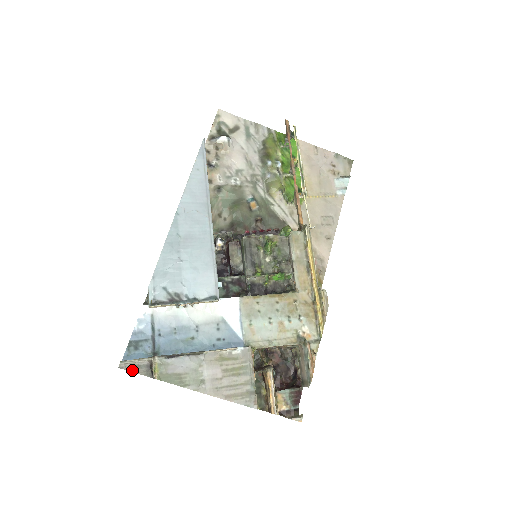
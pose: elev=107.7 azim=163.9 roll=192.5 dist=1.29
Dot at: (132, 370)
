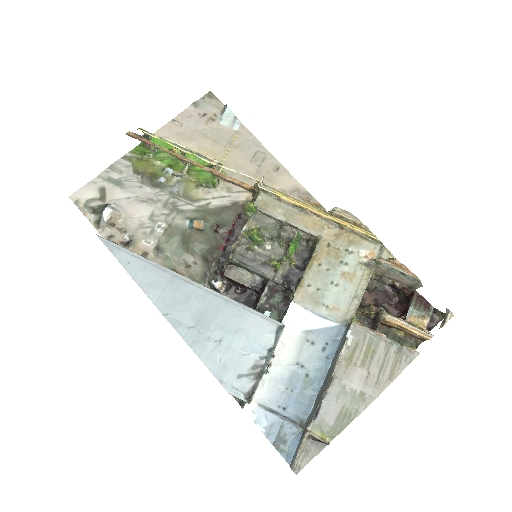
Dot at: (307, 462)
